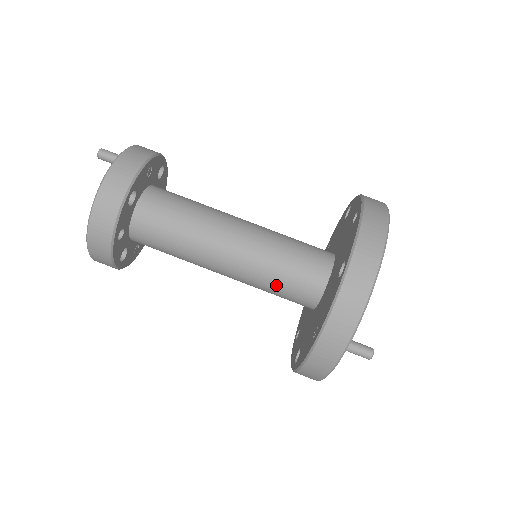
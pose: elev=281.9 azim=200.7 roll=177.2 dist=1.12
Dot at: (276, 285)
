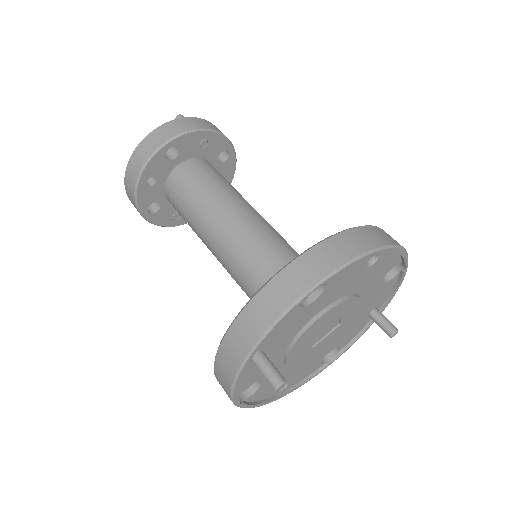
Dot at: (249, 284)
